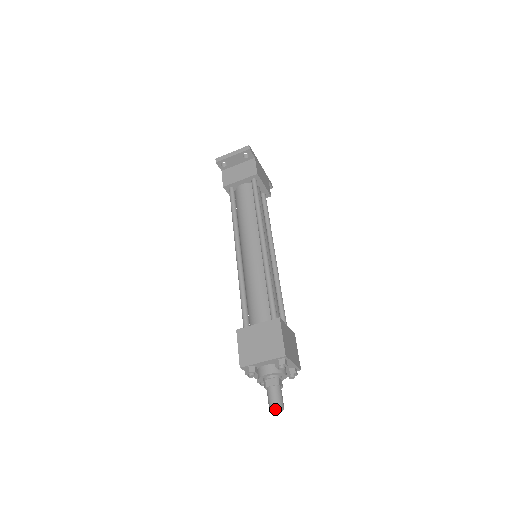
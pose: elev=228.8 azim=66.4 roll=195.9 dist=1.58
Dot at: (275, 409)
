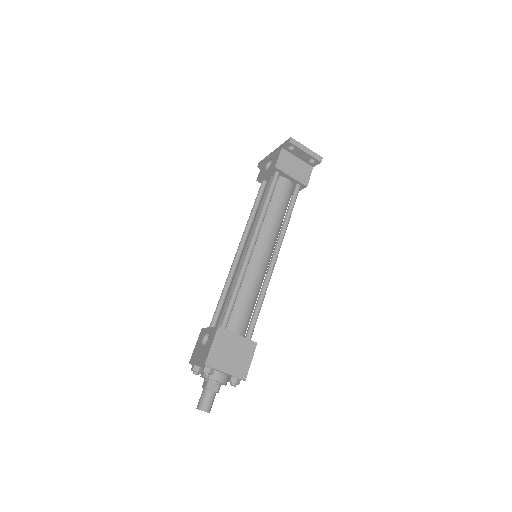
Dot at: (204, 411)
